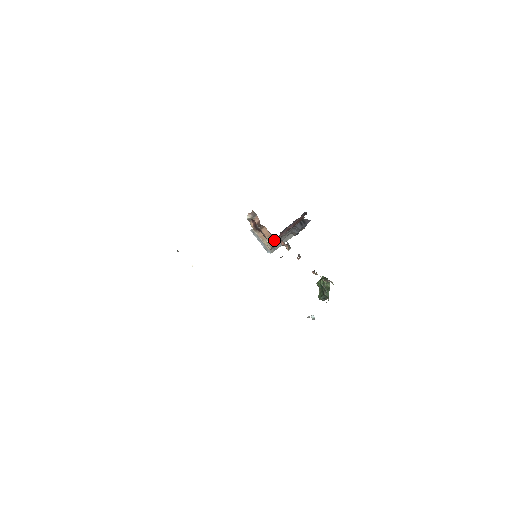
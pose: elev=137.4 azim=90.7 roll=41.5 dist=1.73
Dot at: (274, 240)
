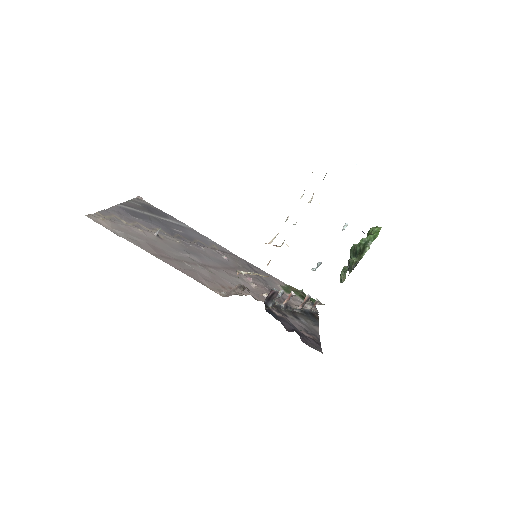
Dot at: occluded
